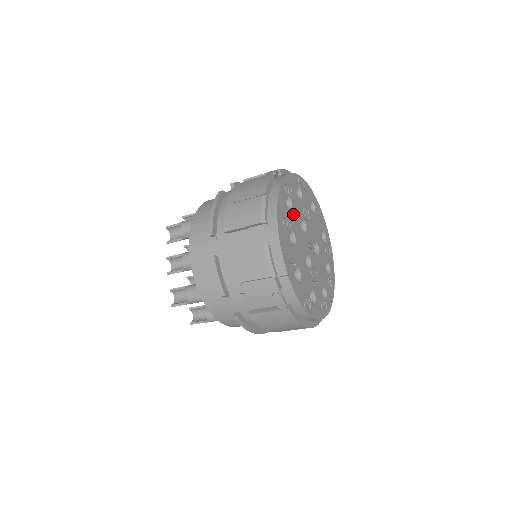
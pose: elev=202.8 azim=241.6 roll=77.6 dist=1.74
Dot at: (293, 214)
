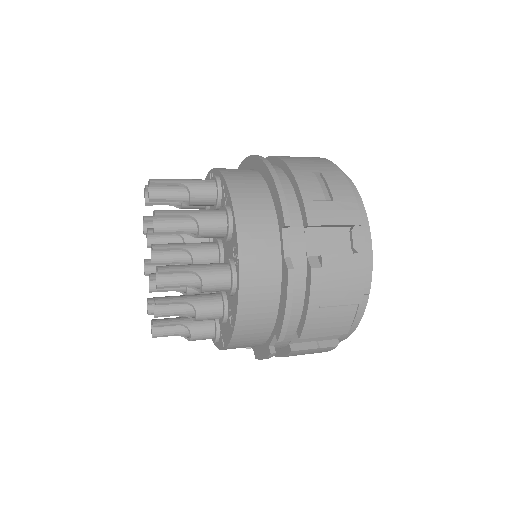
Dot at: occluded
